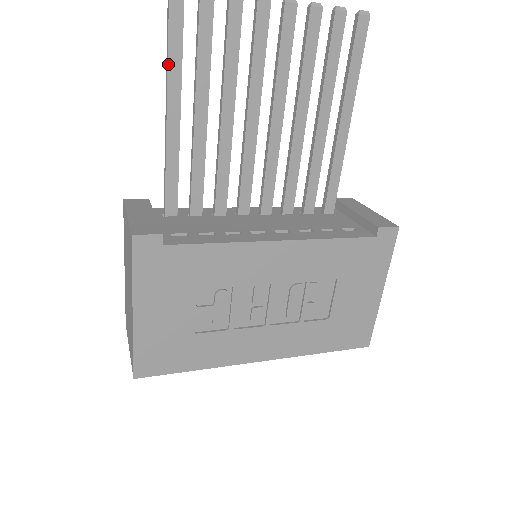
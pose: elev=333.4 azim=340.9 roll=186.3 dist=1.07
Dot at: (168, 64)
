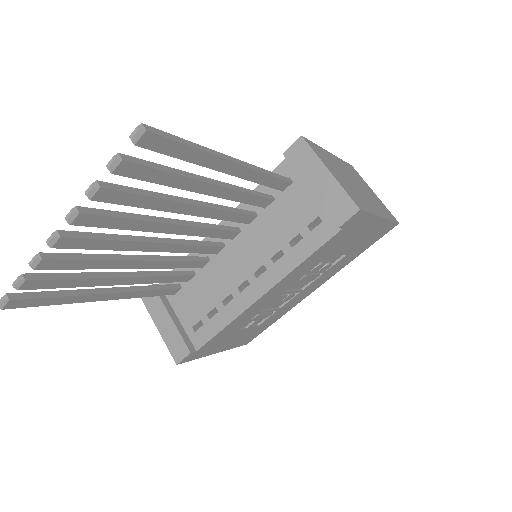
Dot at: (70, 303)
